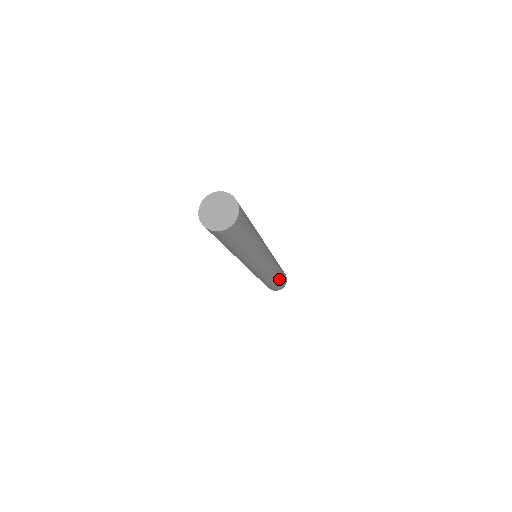
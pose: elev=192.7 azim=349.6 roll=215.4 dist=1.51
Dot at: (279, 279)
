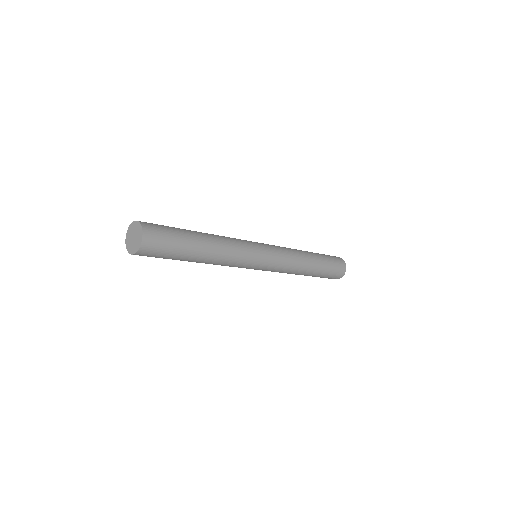
Dot at: (313, 275)
